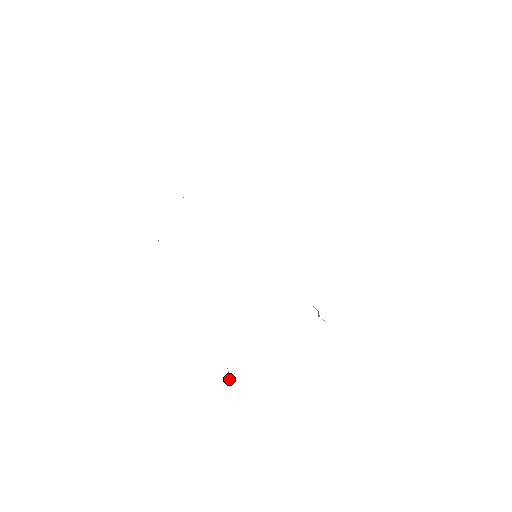
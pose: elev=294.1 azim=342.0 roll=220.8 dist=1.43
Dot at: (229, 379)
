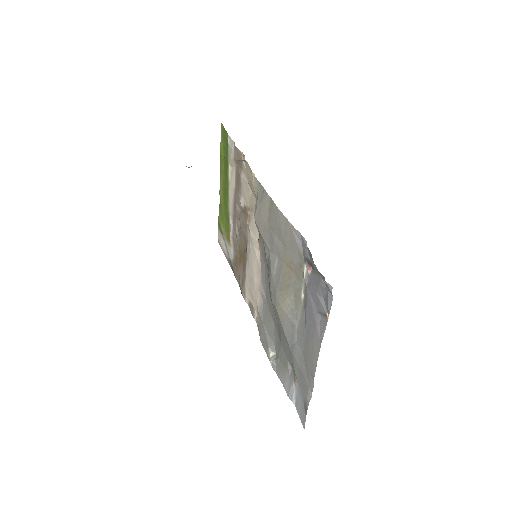
Dot at: (309, 270)
